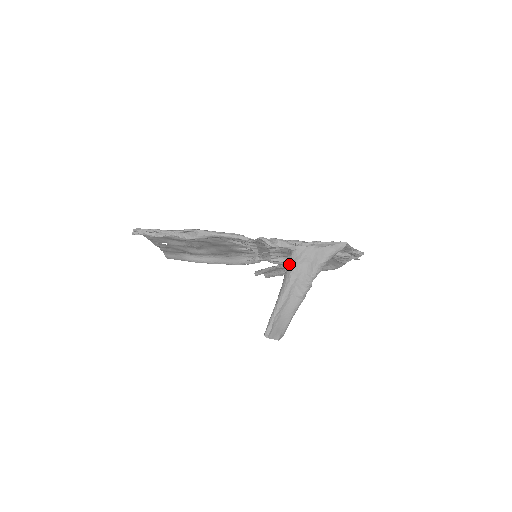
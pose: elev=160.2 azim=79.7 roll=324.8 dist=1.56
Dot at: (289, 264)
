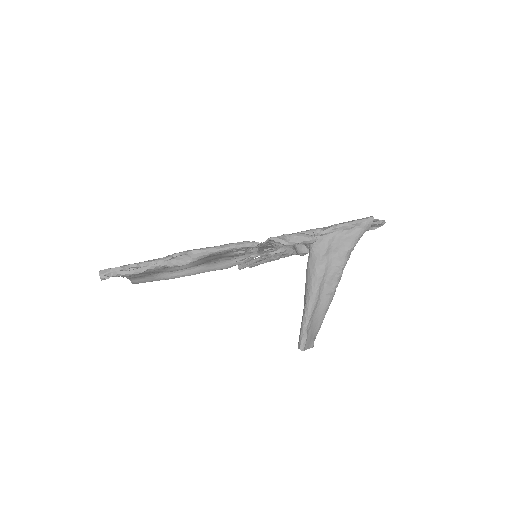
Dot at: (311, 260)
